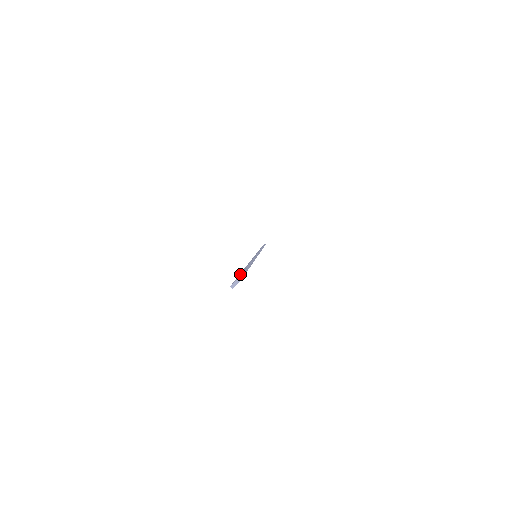
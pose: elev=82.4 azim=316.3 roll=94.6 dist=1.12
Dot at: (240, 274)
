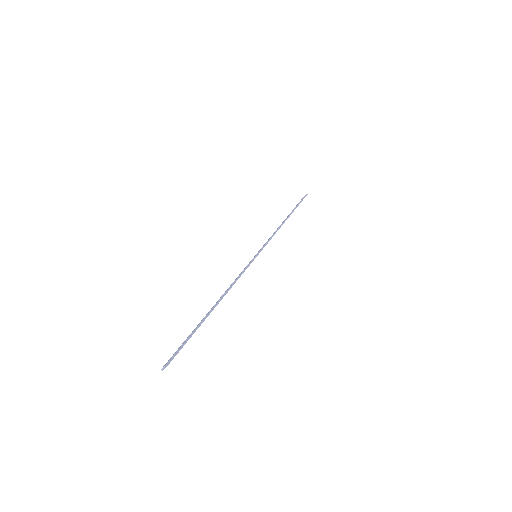
Dot at: (180, 346)
